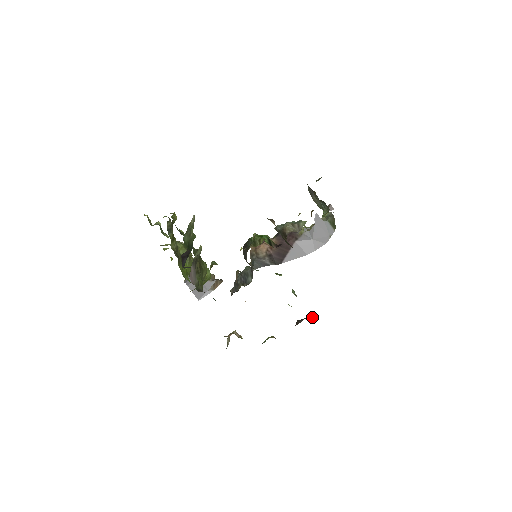
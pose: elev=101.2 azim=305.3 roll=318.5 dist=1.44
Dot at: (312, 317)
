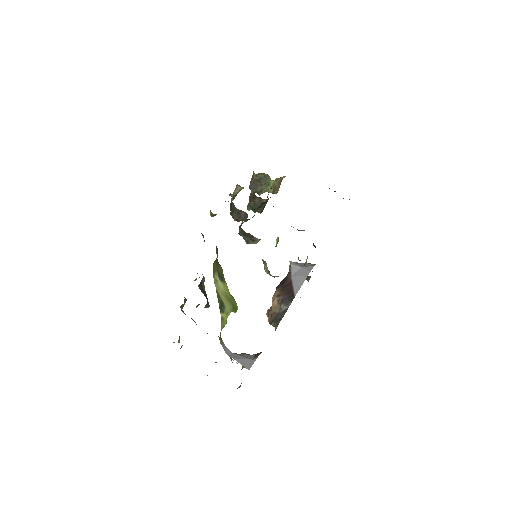
Dot at: occluded
